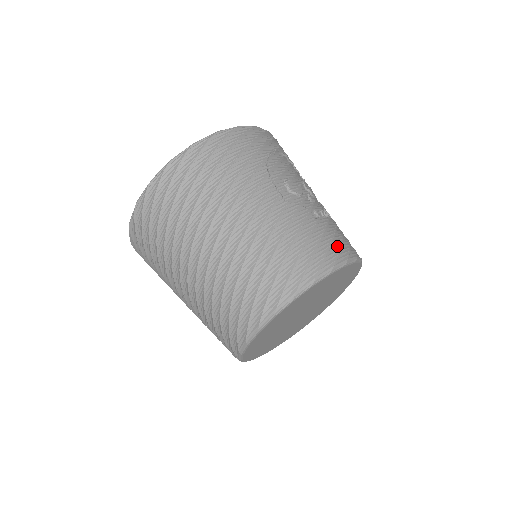
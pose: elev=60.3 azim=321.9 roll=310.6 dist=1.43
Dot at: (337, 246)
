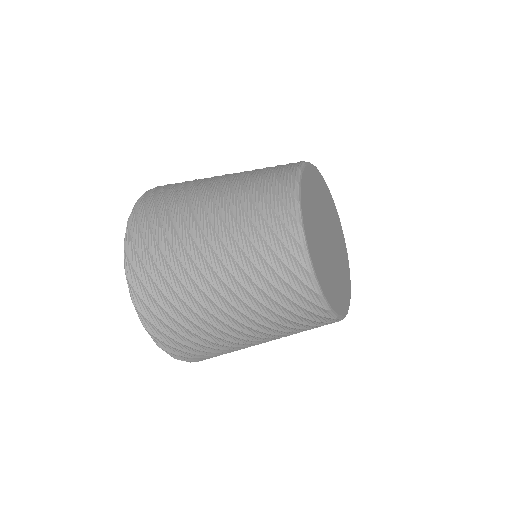
Dot at: occluded
